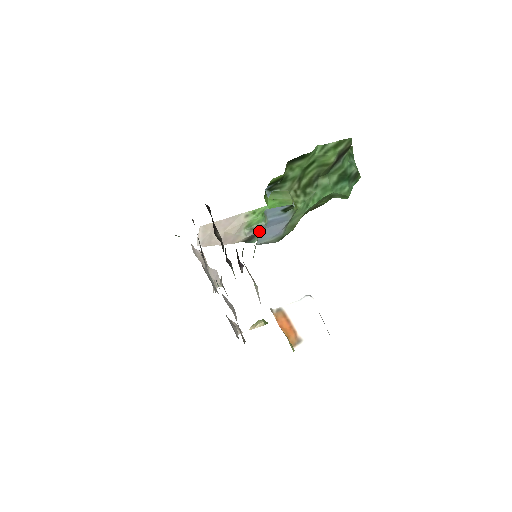
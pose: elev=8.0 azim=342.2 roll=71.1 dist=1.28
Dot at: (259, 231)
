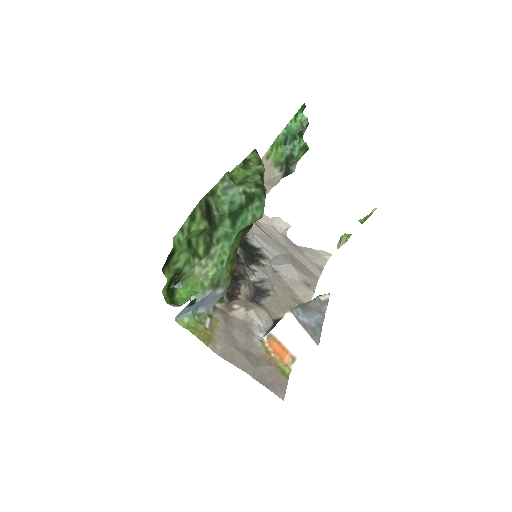
Dot at: (289, 162)
